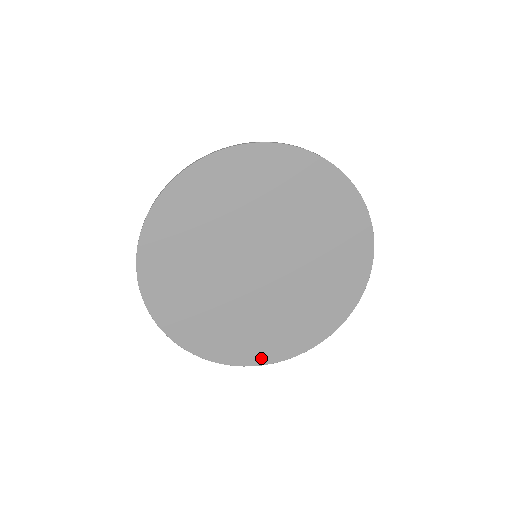
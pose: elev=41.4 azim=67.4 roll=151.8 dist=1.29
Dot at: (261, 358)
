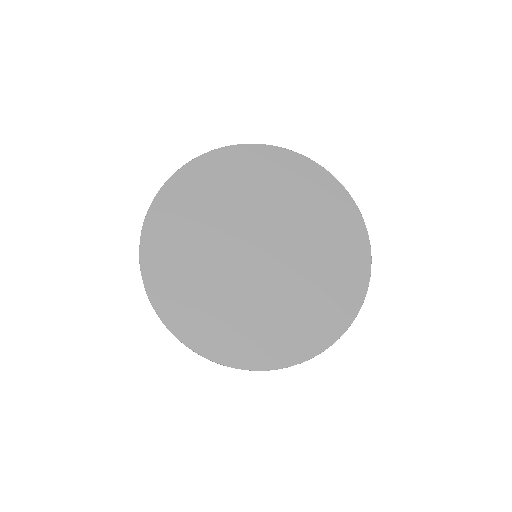
Dot at: (294, 355)
